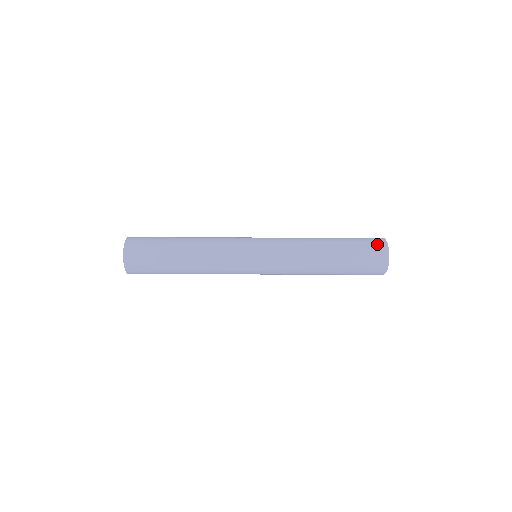
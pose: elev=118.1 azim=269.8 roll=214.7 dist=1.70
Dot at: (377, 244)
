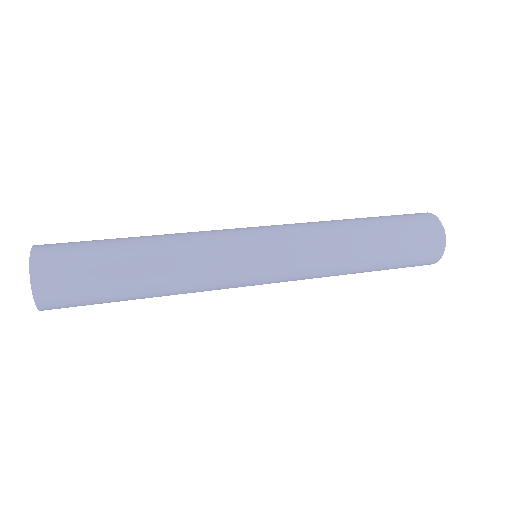
Dot at: occluded
